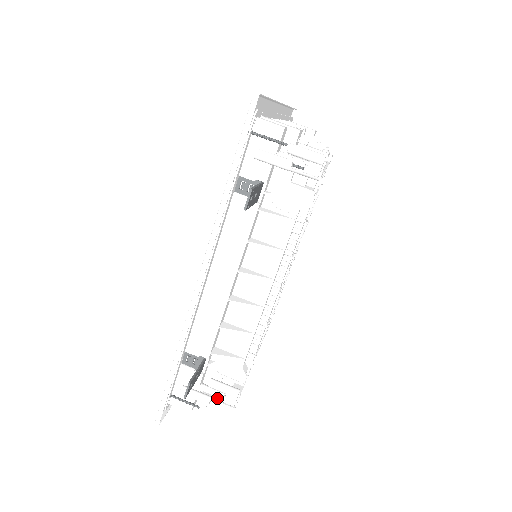
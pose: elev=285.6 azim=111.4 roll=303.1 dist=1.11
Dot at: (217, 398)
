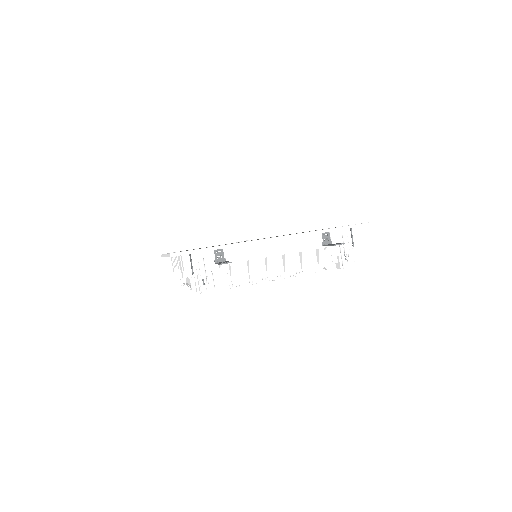
Dot at: (201, 281)
